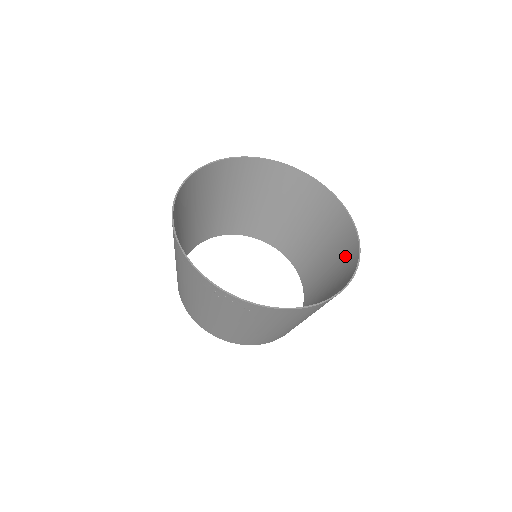
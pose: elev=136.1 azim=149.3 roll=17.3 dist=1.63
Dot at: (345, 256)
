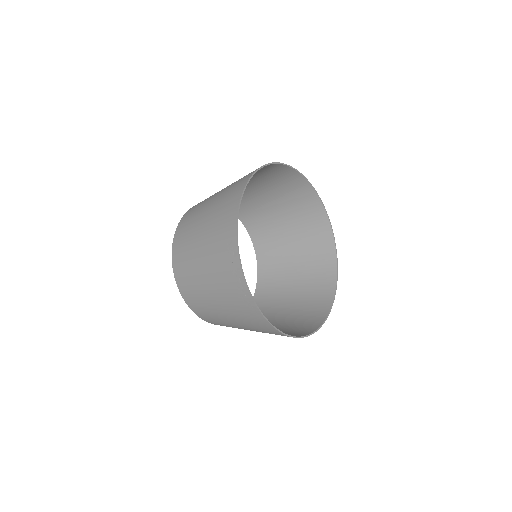
Dot at: (315, 299)
